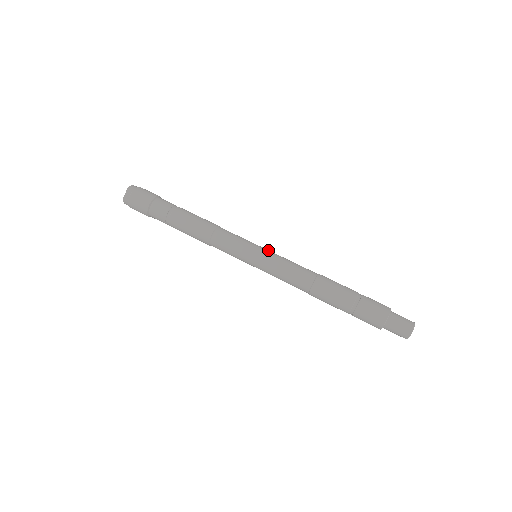
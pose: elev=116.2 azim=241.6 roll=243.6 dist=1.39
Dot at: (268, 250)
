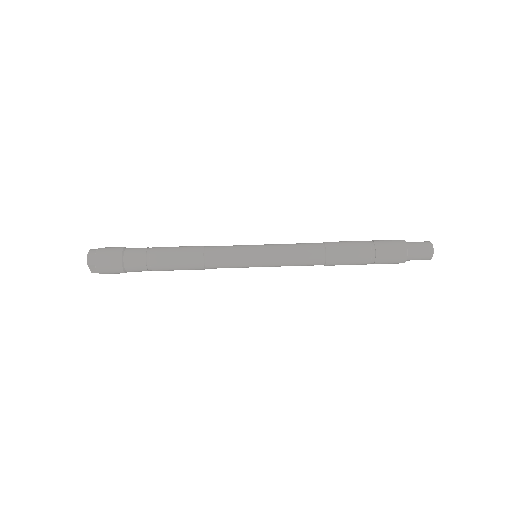
Dot at: (265, 250)
